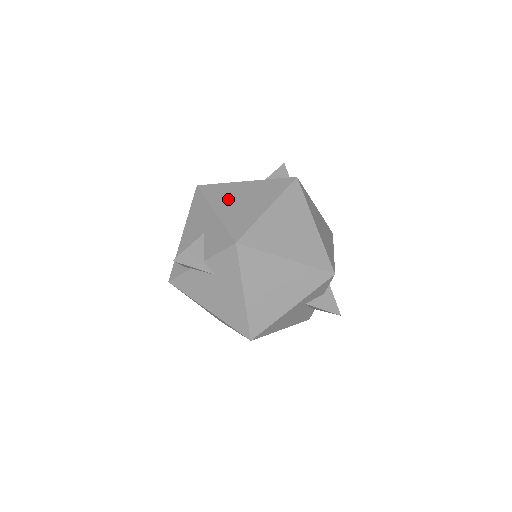
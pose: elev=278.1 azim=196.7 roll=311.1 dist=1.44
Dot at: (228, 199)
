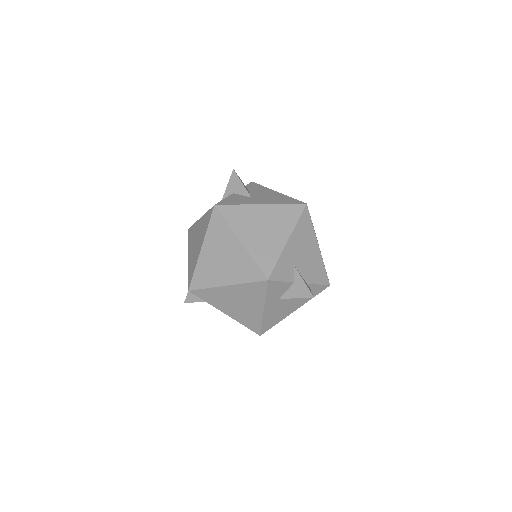
Dot at: (193, 242)
